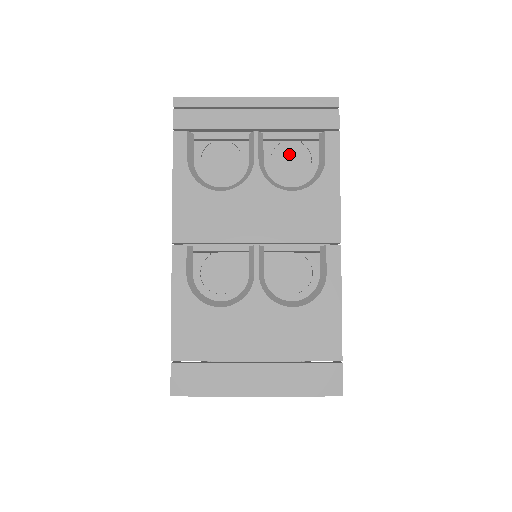
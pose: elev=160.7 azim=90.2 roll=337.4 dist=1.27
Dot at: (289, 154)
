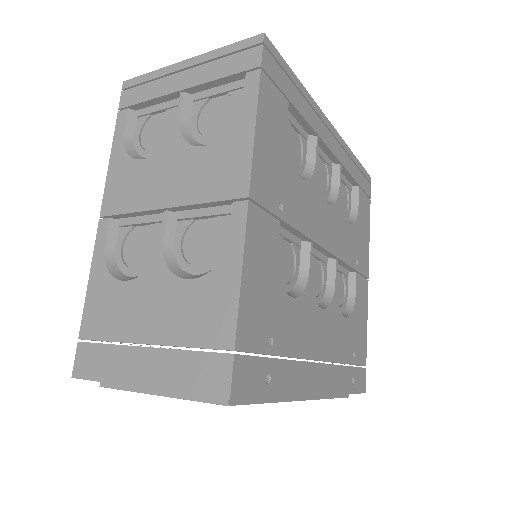
Dot at: (216, 110)
